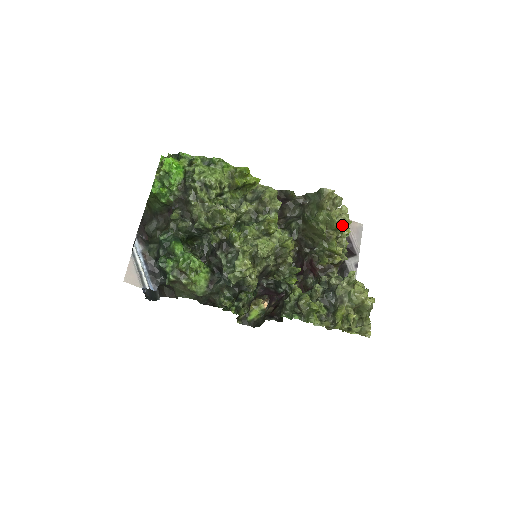
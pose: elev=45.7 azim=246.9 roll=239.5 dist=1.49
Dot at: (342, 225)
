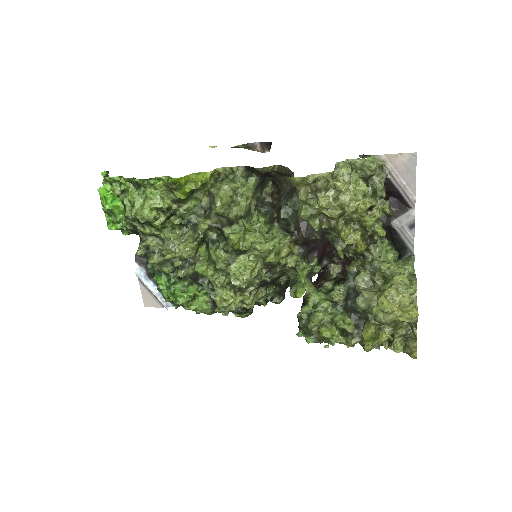
Dot at: (345, 210)
